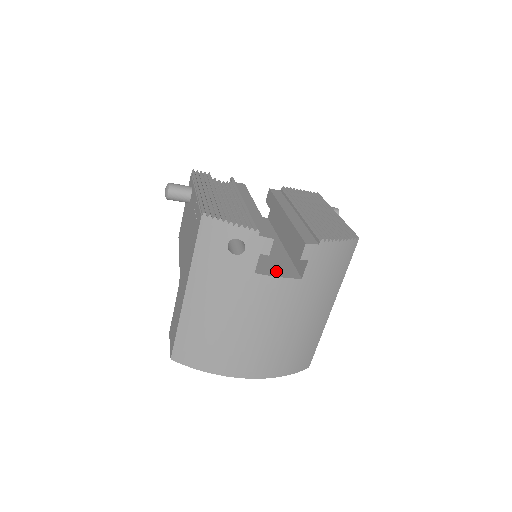
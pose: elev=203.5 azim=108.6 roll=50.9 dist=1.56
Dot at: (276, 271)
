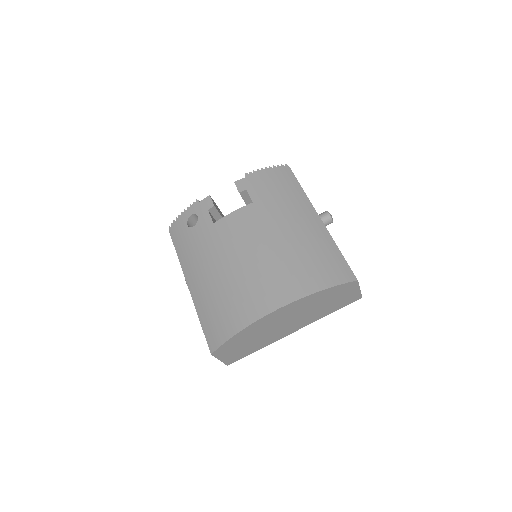
Dot at: occluded
